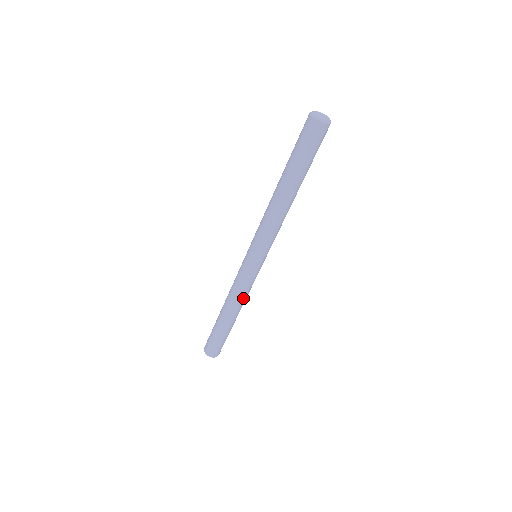
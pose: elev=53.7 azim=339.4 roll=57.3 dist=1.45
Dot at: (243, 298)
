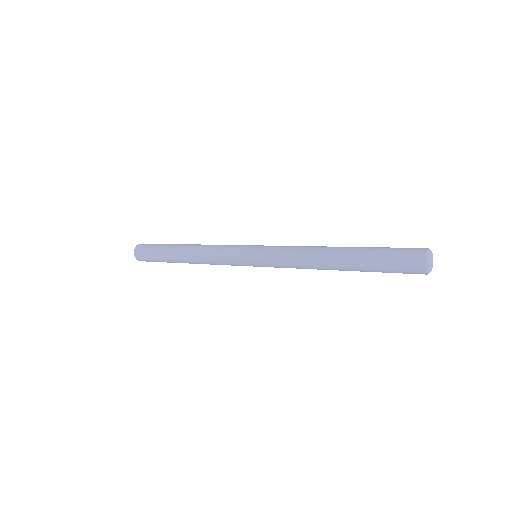
Dot at: occluded
